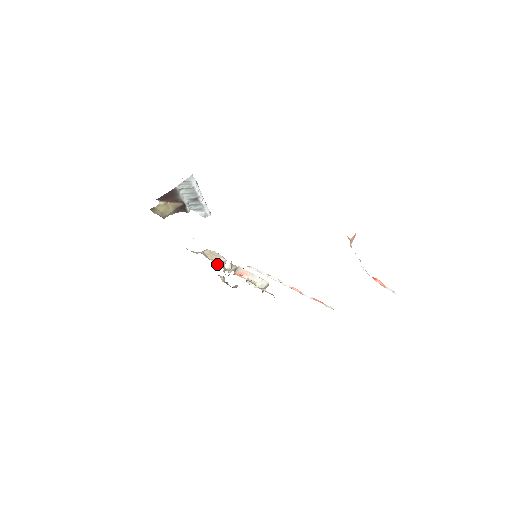
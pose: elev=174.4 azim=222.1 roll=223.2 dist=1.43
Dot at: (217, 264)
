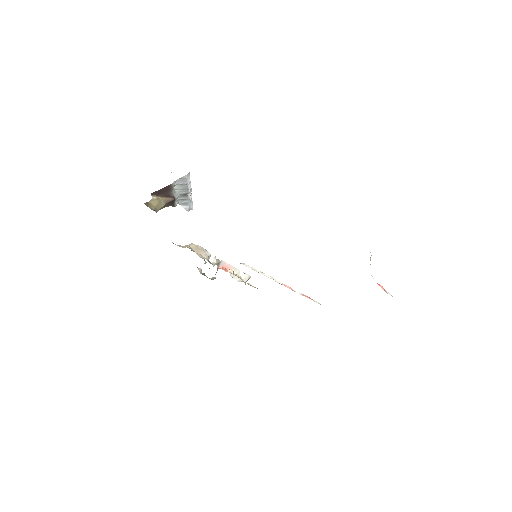
Dot at: occluded
